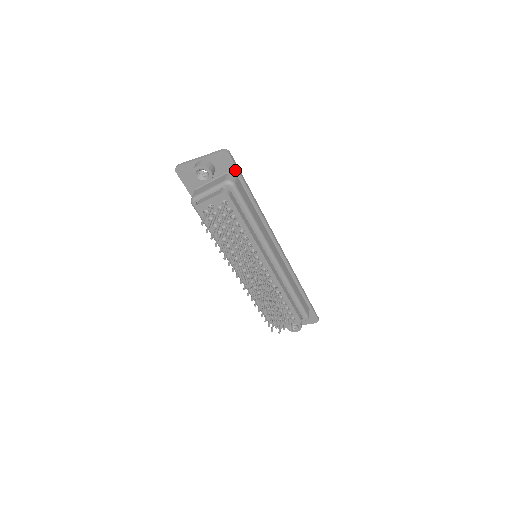
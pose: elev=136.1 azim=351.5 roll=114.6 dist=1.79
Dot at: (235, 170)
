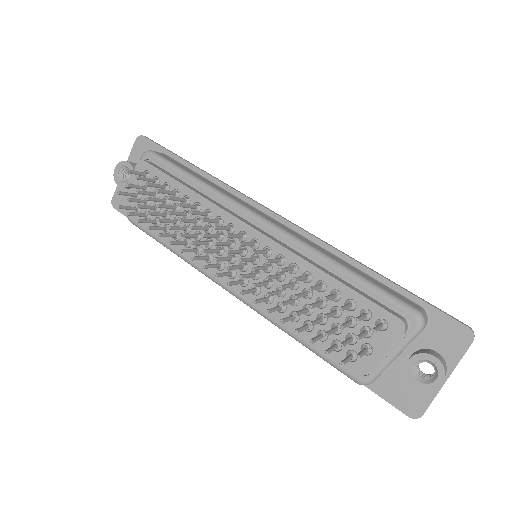
Dot at: (158, 149)
